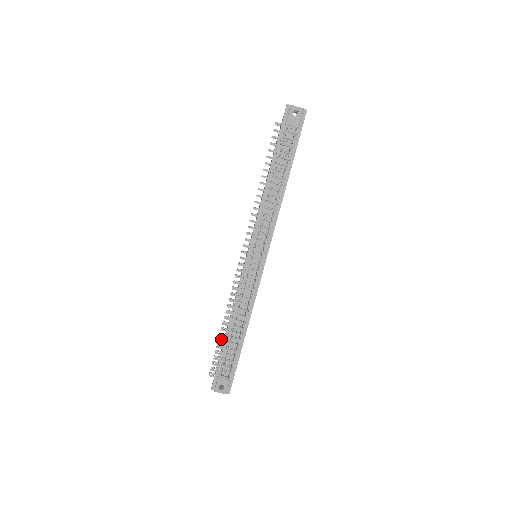
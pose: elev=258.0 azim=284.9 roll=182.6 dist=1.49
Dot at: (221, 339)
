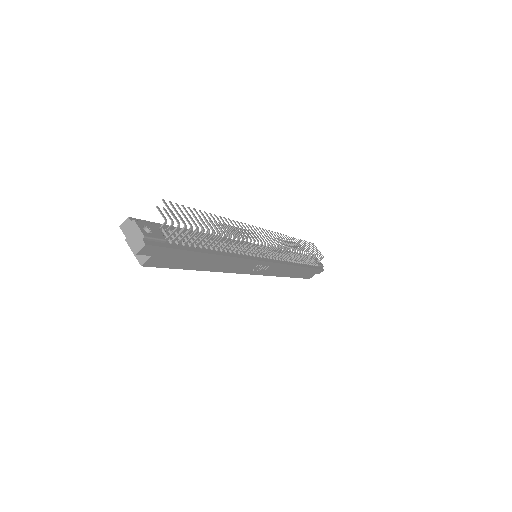
Dot at: occluded
